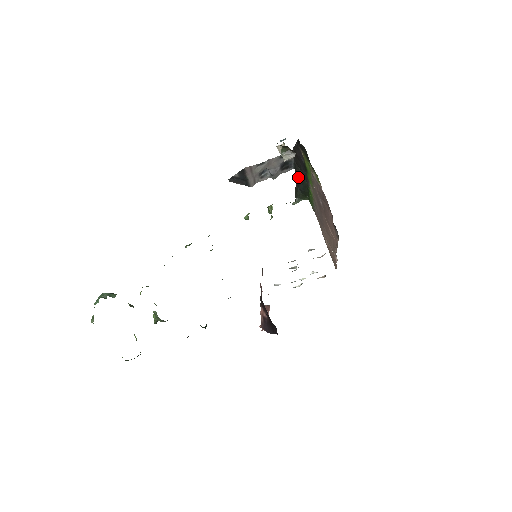
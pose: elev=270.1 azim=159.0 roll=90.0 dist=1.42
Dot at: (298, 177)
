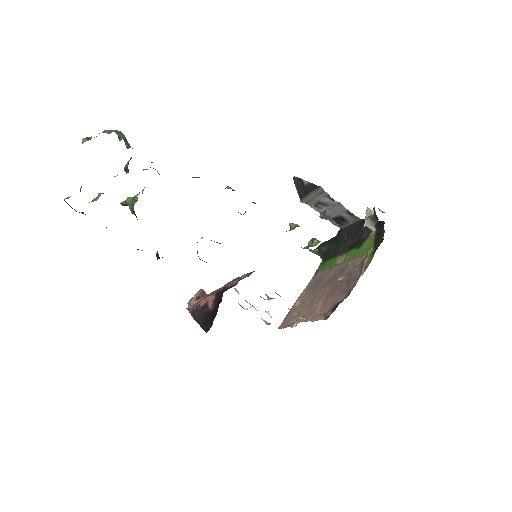
Dot at: (337, 238)
